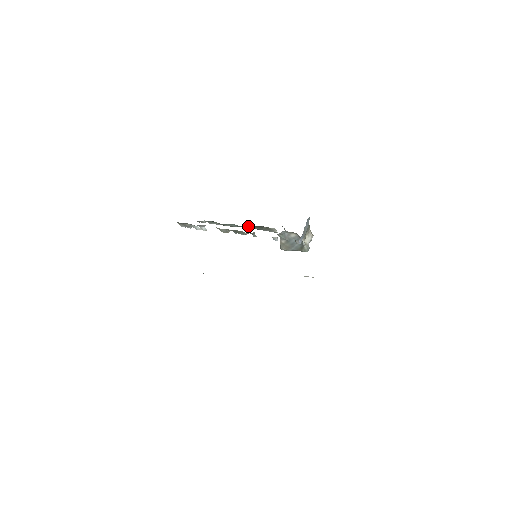
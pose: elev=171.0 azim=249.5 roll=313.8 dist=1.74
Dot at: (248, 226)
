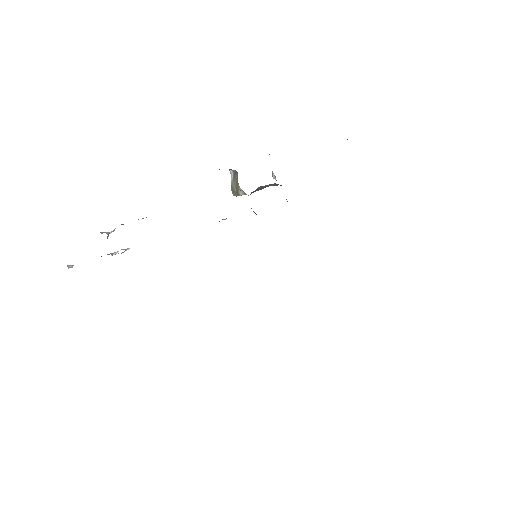
Dot at: occluded
